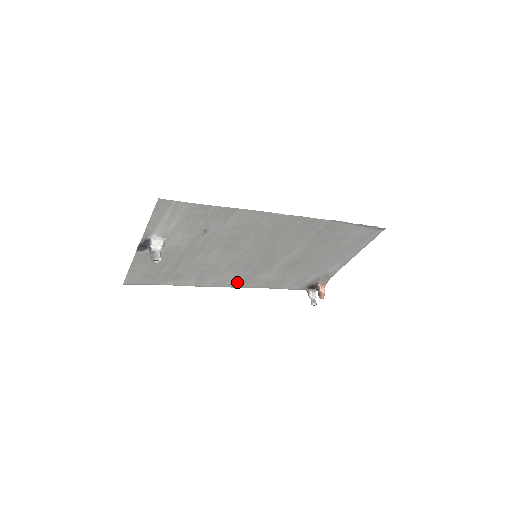
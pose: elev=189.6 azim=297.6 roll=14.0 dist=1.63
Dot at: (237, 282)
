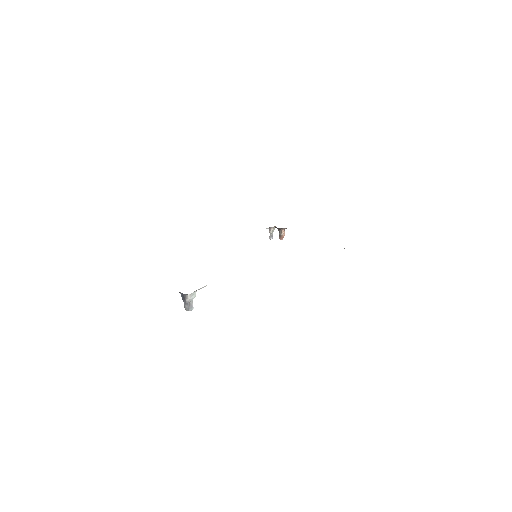
Dot at: occluded
